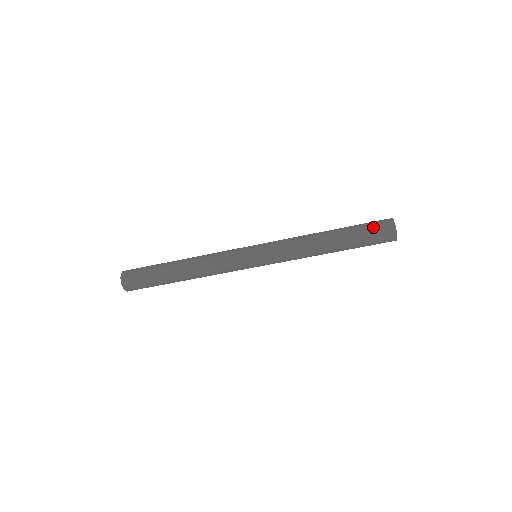
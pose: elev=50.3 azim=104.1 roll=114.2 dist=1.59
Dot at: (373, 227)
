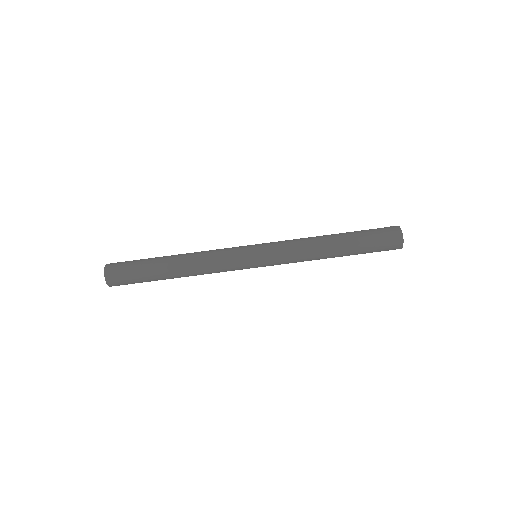
Dot at: occluded
